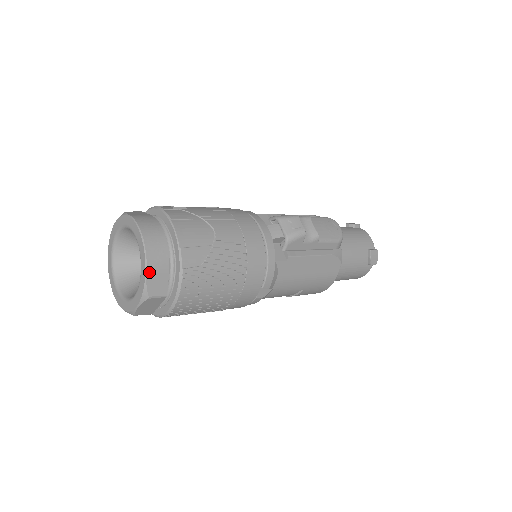
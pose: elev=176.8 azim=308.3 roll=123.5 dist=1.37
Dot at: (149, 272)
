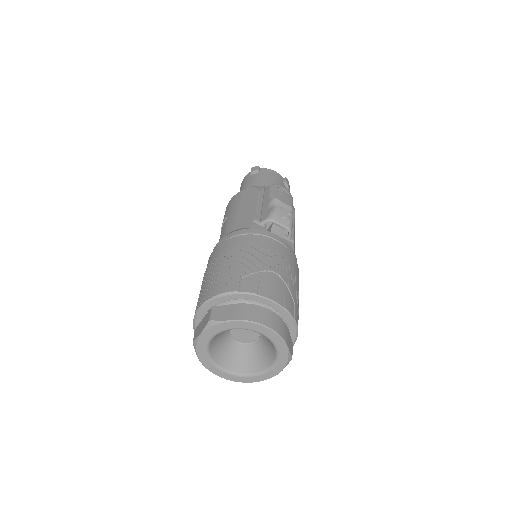
Dot at: (287, 343)
